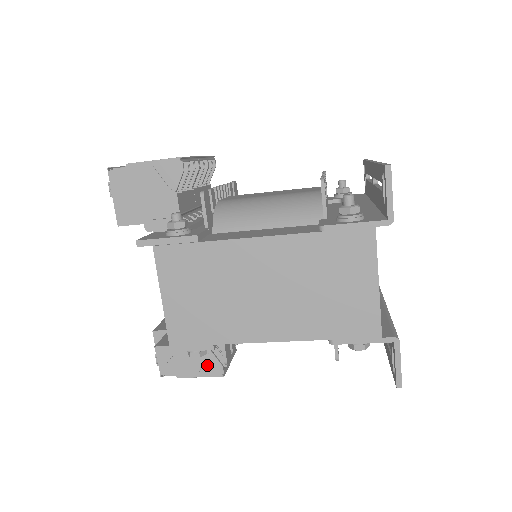
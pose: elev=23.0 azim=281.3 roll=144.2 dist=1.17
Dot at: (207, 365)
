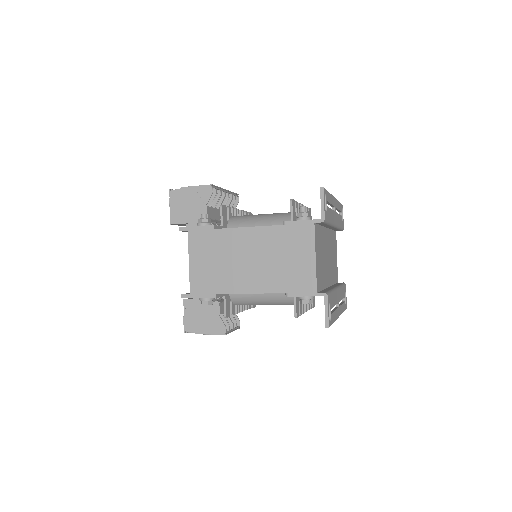
Dot at: (216, 326)
